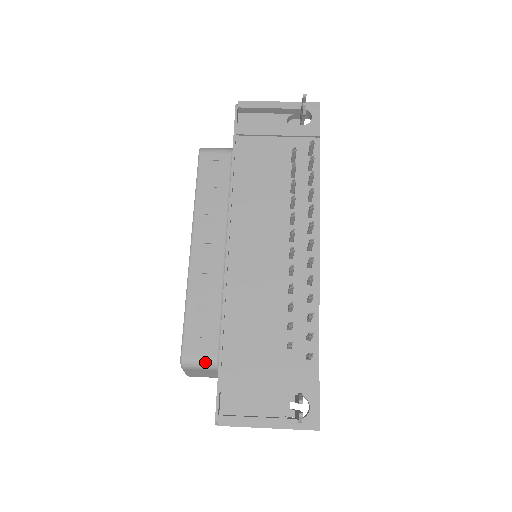
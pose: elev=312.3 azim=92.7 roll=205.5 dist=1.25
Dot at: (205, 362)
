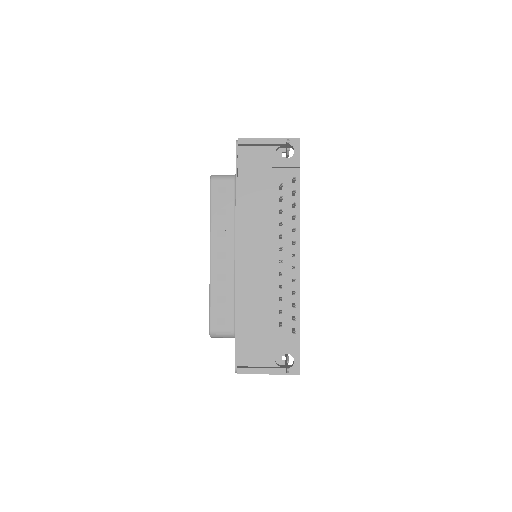
Dot at: (226, 334)
